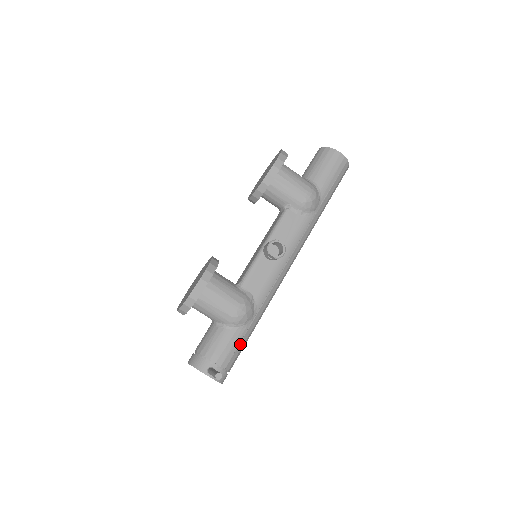
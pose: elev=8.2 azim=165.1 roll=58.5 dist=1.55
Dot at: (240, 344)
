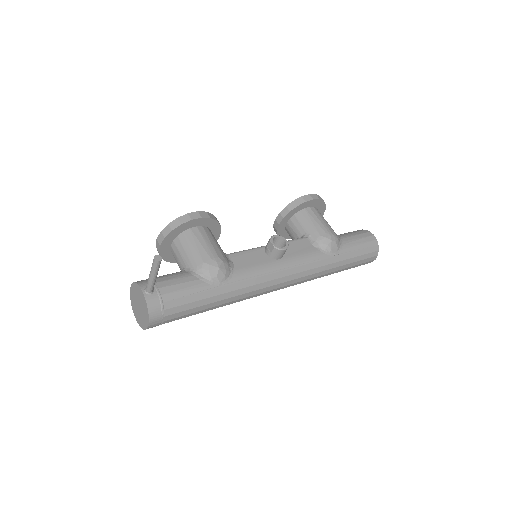
Dot at: (194, 295)
